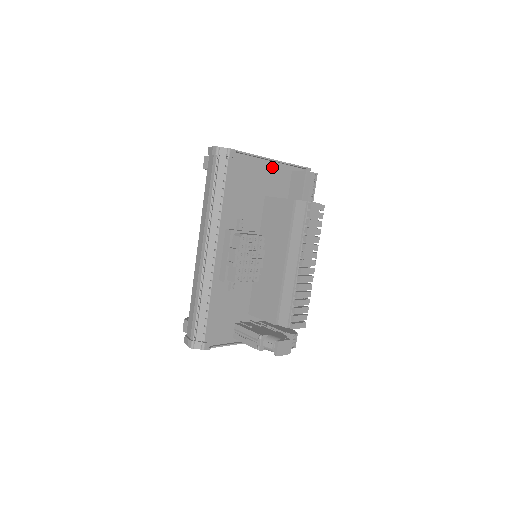
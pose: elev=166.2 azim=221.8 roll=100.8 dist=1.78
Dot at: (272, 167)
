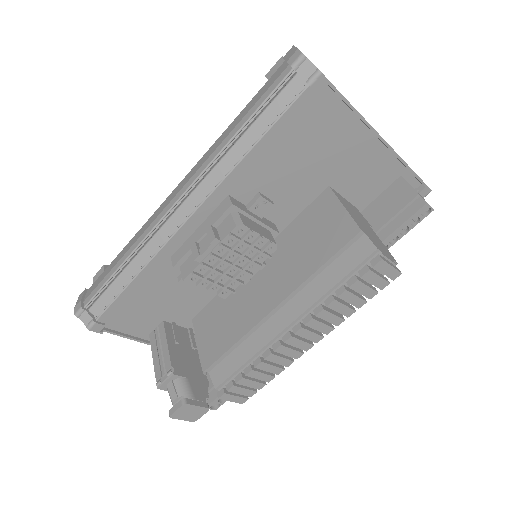
Dot at: (373, 150)
